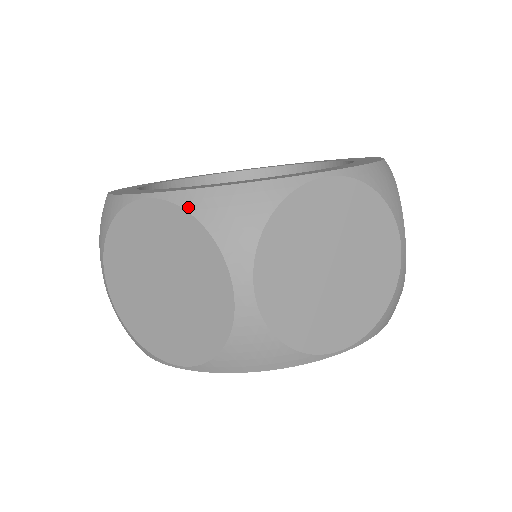
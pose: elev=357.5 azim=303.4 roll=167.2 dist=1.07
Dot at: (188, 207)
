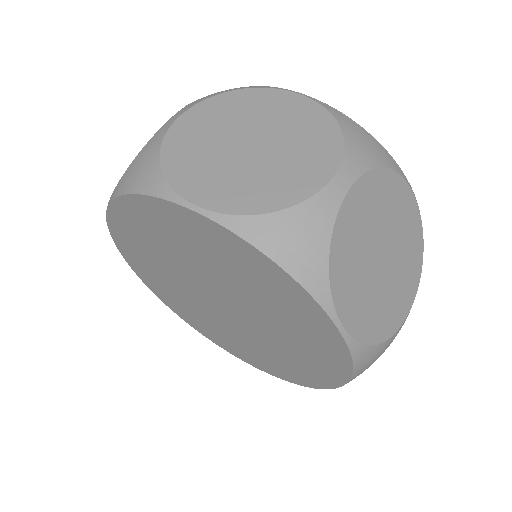
Dot at: occluded
